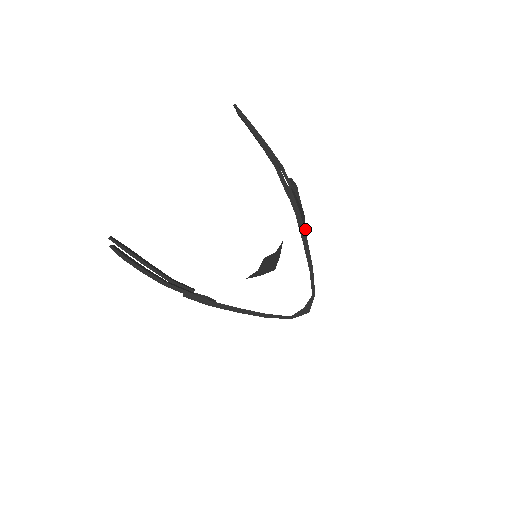
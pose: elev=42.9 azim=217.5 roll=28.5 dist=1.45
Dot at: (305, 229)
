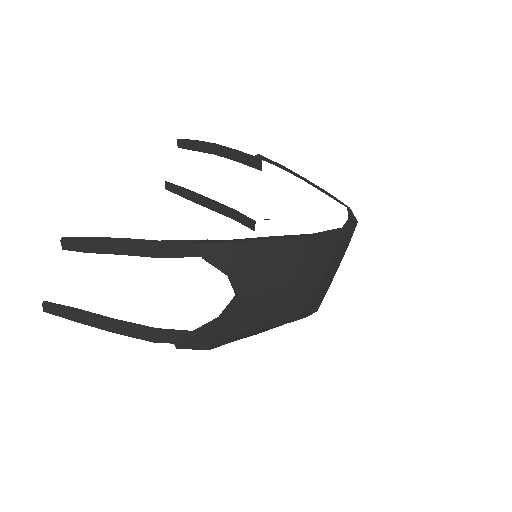
Dot at: occluded
